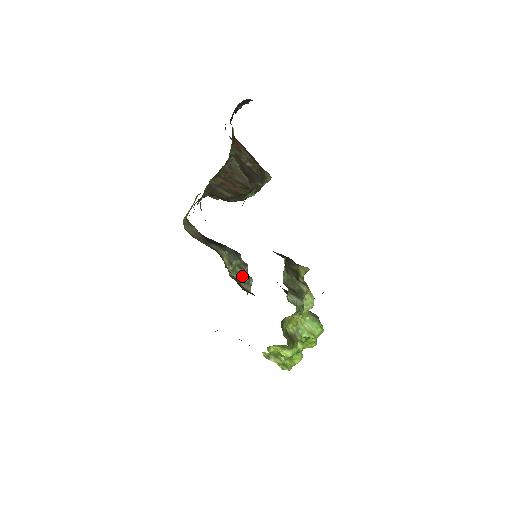
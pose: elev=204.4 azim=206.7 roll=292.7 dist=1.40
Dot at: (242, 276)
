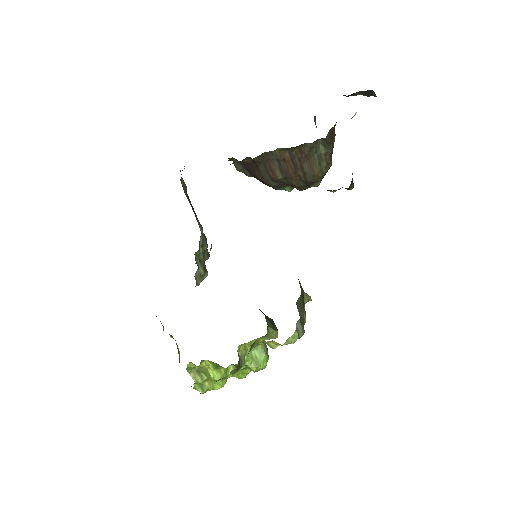
Dot at: (202, 265)
